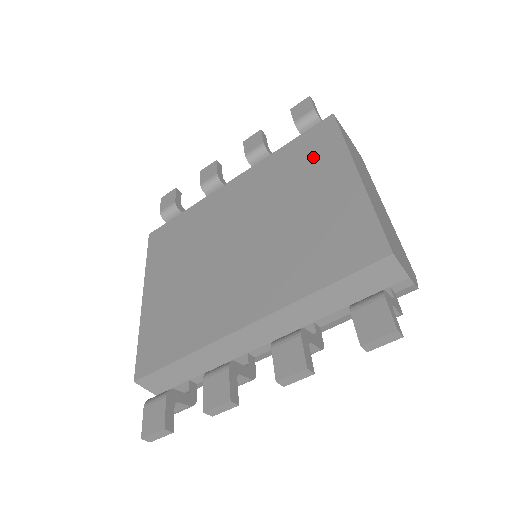
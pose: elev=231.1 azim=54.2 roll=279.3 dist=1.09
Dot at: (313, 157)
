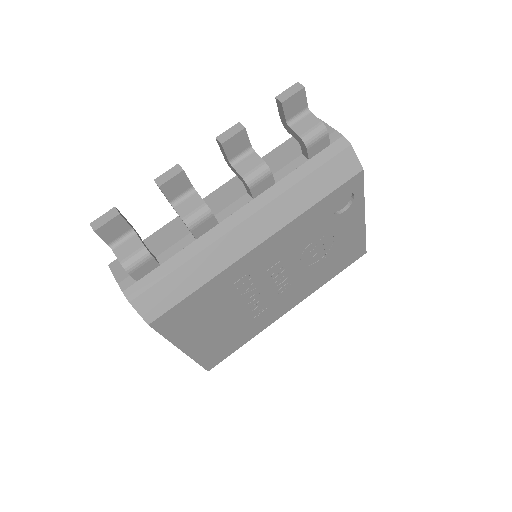
Dot at: occluded
